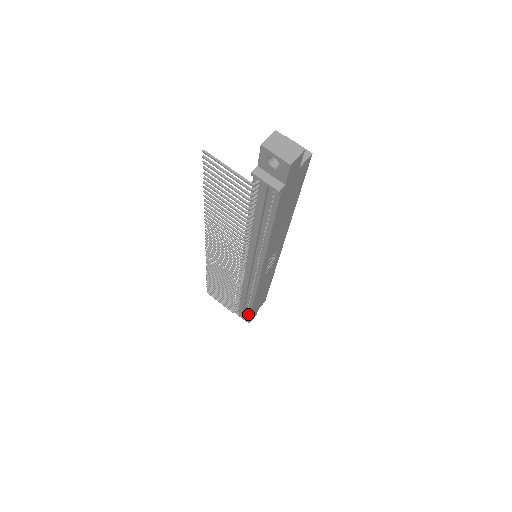
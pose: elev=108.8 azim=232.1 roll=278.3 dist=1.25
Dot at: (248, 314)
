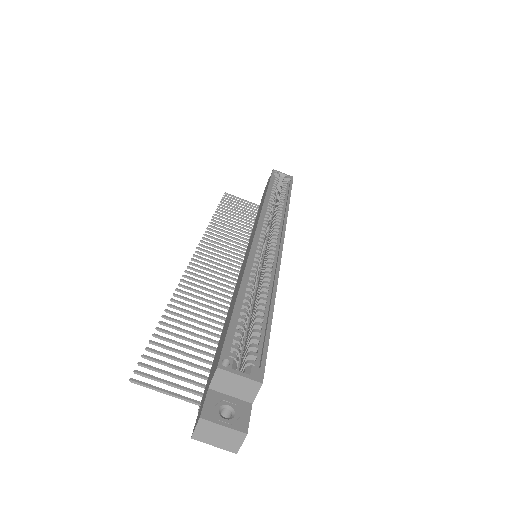
Dot at: occluded
